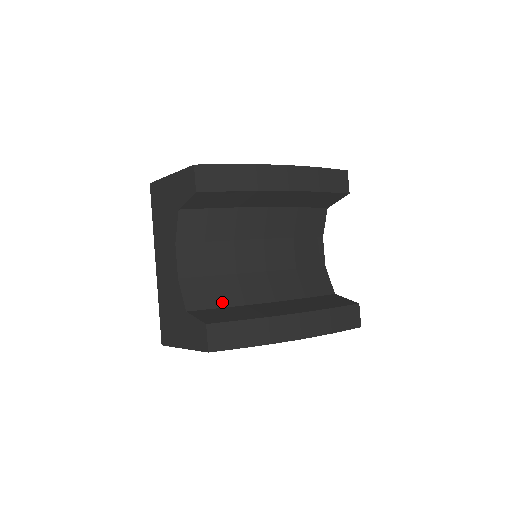
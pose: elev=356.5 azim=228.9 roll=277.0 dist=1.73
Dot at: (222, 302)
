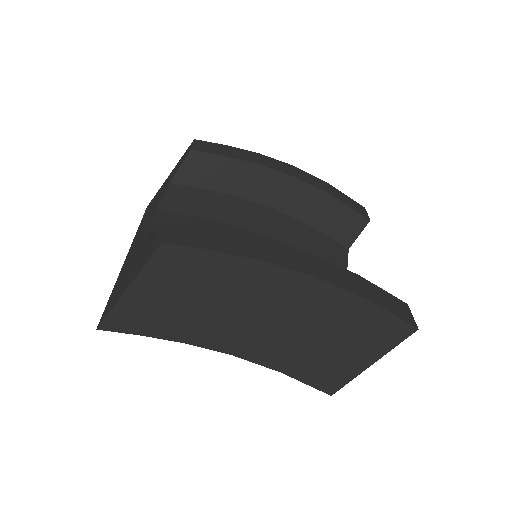
Dot at: occluded
